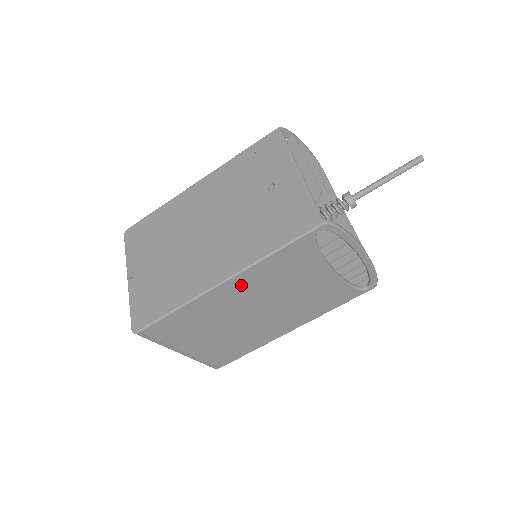
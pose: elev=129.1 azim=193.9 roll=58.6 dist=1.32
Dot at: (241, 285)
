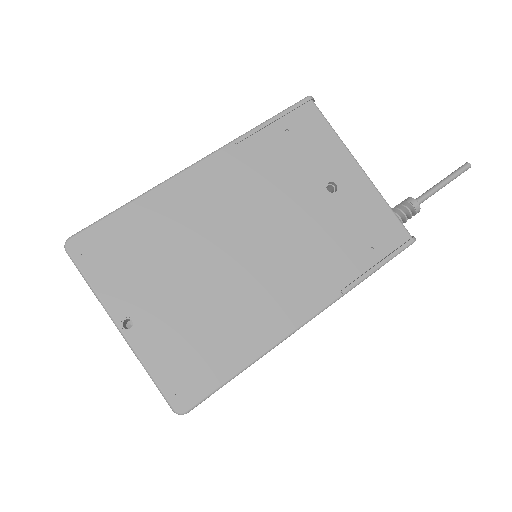
Dot at: occluded
